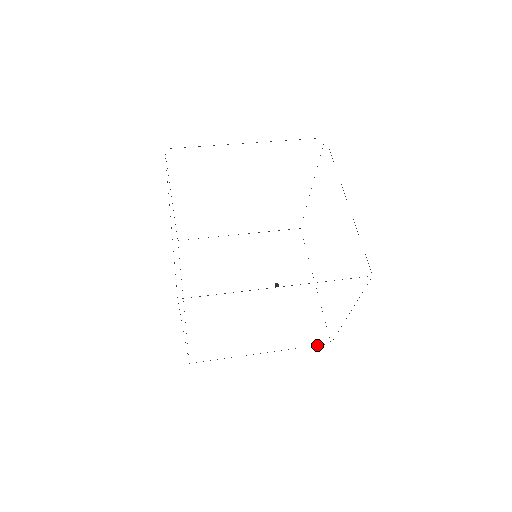
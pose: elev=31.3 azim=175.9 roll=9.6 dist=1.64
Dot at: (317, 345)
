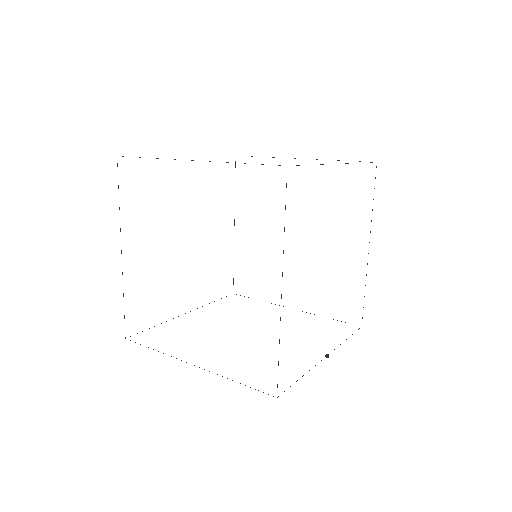
Dot at: occluded
